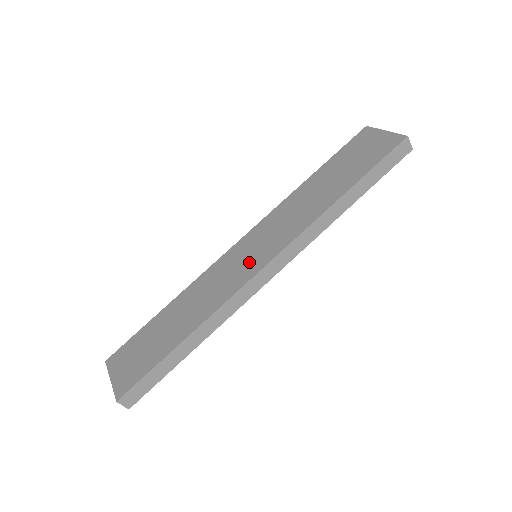
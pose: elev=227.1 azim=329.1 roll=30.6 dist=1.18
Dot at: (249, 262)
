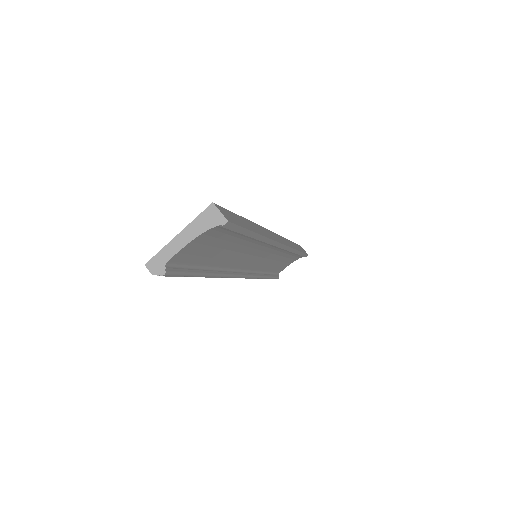
Dot at: occluded
